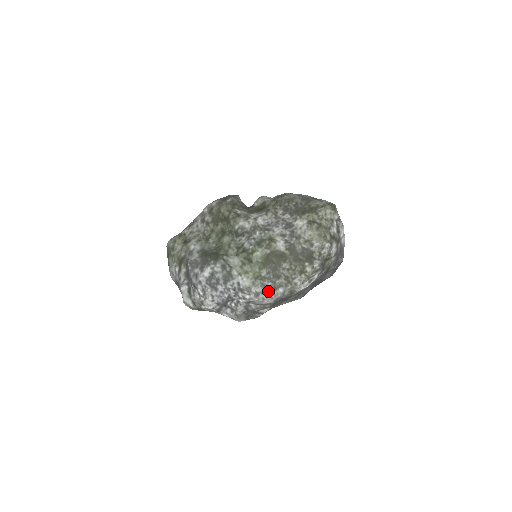
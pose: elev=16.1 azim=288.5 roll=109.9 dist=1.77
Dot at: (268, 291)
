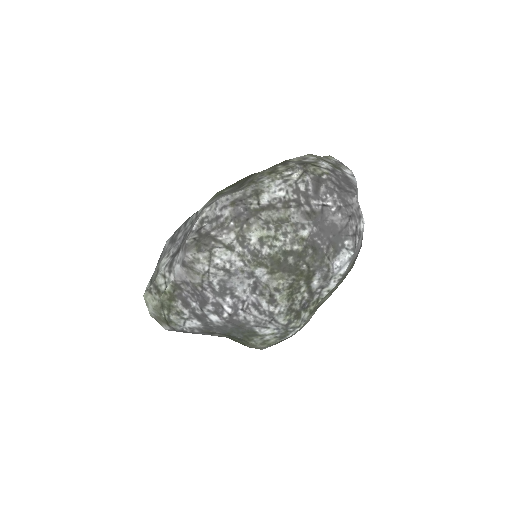
Dot at: (224, 196)
